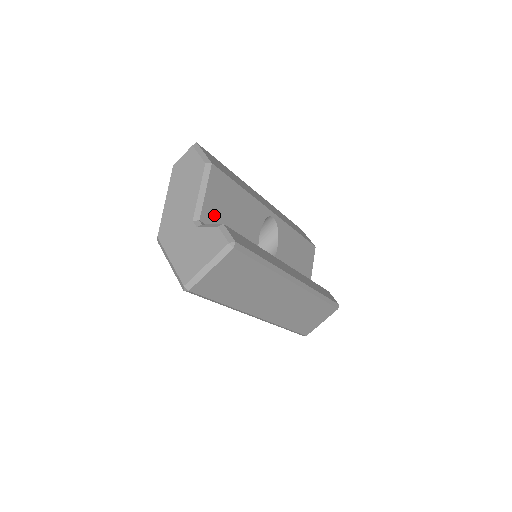
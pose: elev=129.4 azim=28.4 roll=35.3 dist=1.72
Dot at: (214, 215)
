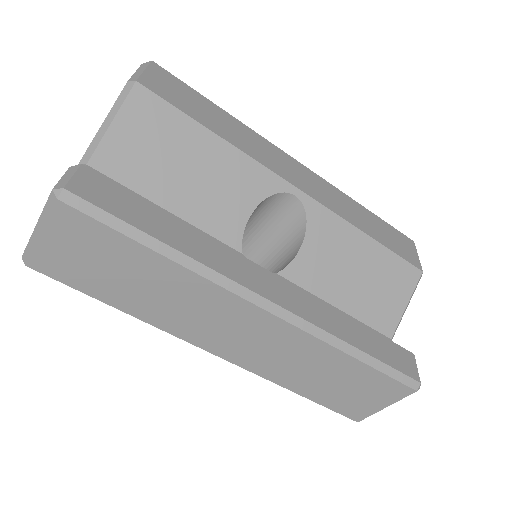
Dot at: (128, 163)
